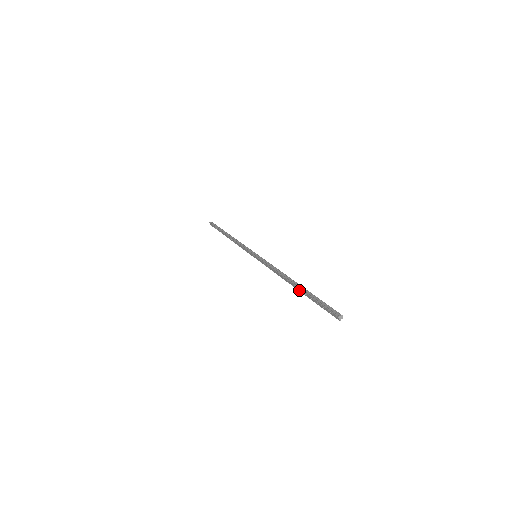
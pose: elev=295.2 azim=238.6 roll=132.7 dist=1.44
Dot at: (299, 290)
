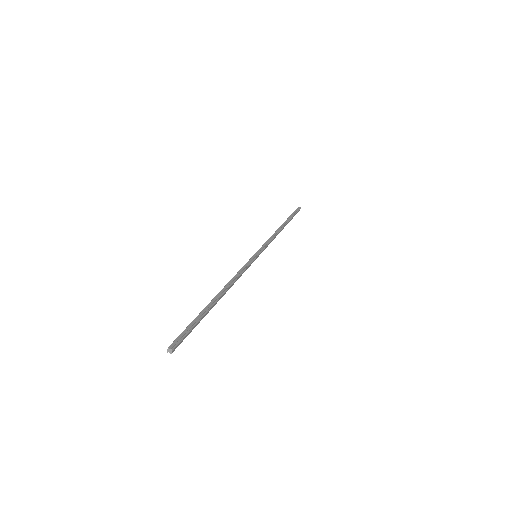
Dot at: (209, 304)
